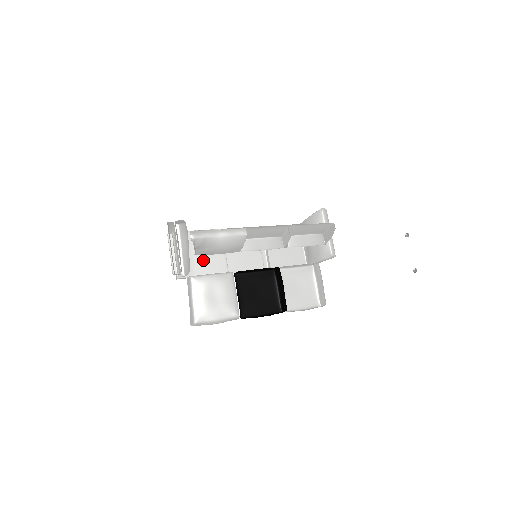
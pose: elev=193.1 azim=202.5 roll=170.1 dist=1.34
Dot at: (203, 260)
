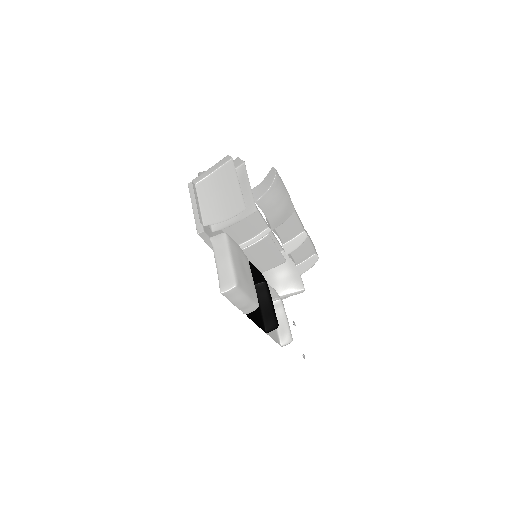
Dot at: (216, 231)
